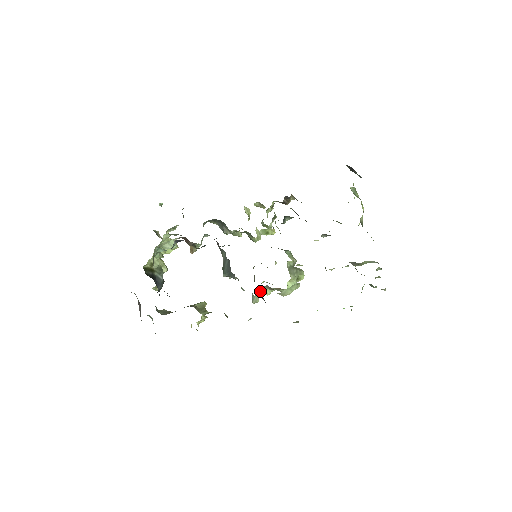
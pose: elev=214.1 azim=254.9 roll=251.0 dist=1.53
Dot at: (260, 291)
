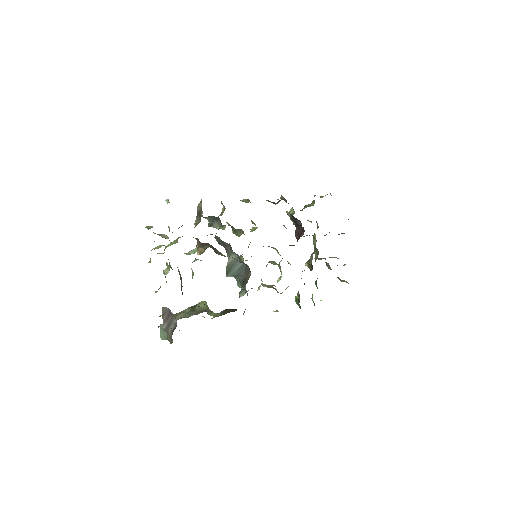
Dot at: occluded
